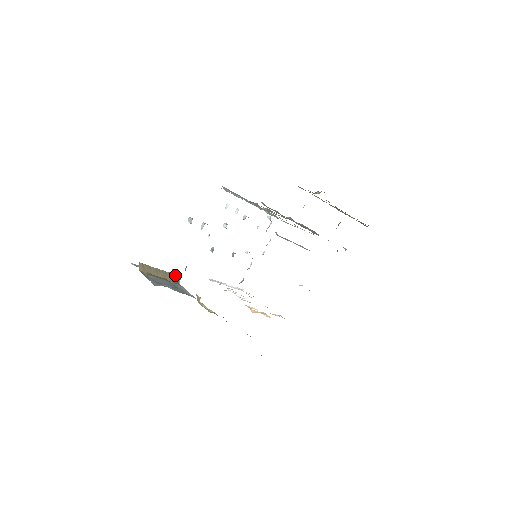
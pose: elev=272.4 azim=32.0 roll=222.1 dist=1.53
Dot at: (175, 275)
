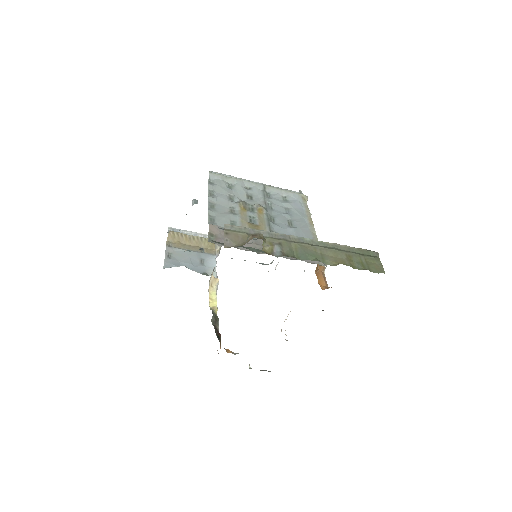
Dot at: occluded
